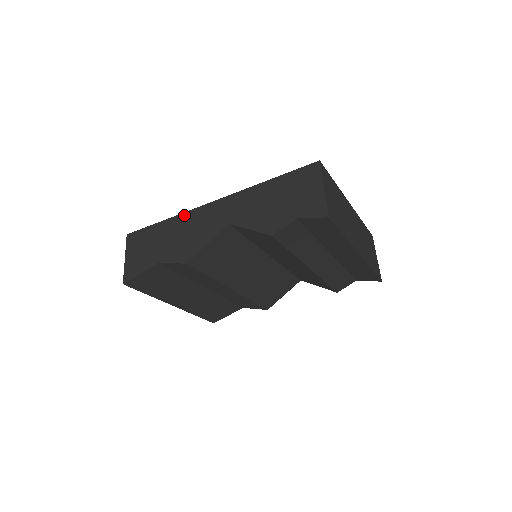
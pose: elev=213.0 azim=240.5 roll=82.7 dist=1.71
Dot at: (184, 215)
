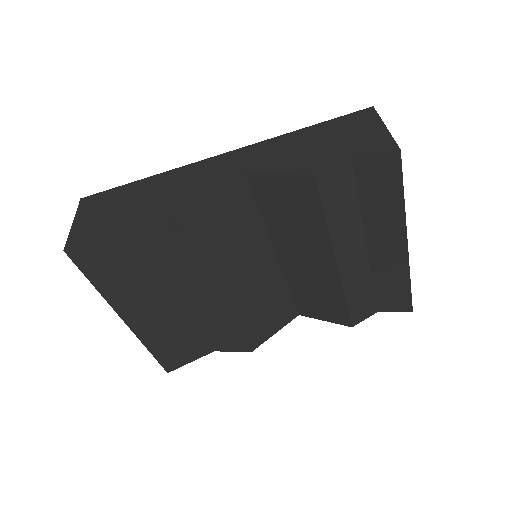
Dot at: (175, 171)
